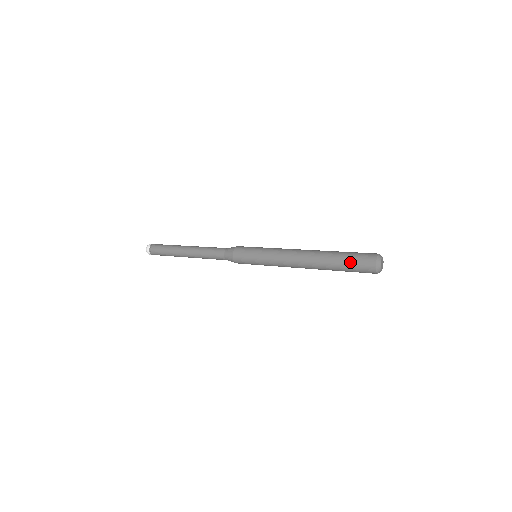
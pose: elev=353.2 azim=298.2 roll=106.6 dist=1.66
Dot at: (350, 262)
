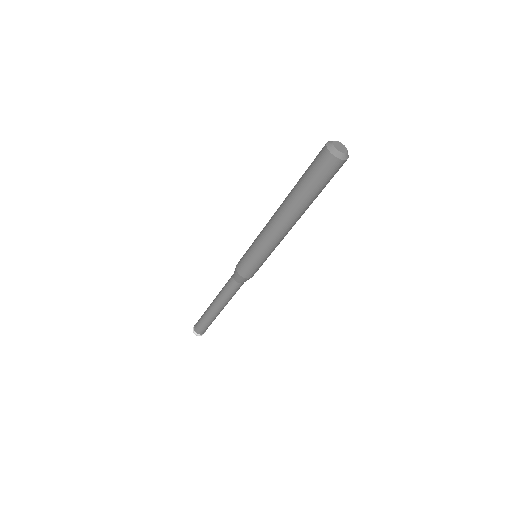
Dot at: (311, 177)
